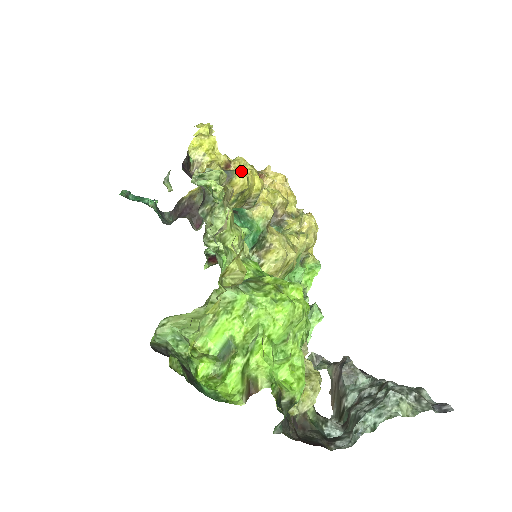
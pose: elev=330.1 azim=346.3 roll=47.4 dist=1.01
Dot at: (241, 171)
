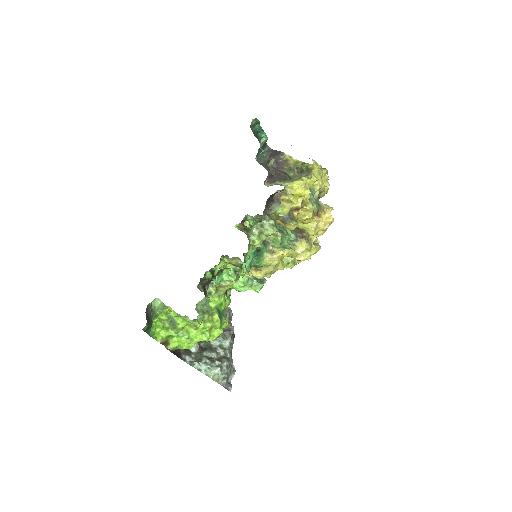
Dot at: (295, 224)
